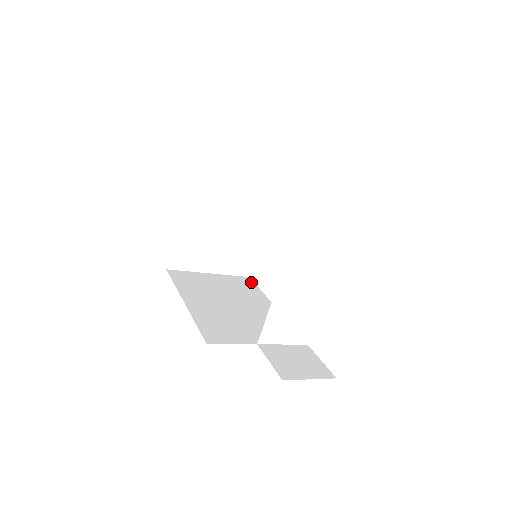
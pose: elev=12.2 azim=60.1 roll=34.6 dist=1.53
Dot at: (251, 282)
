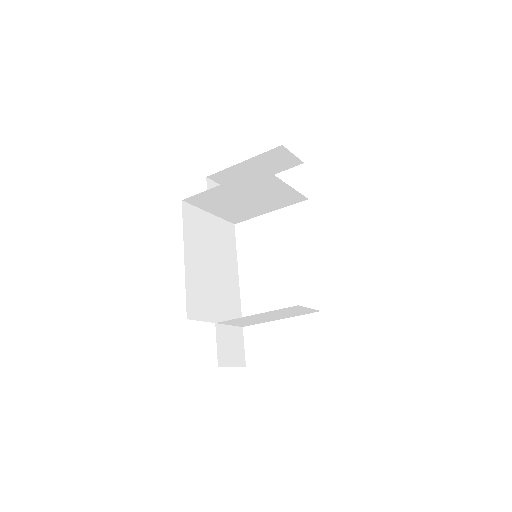
Dot at: (233, 233)
